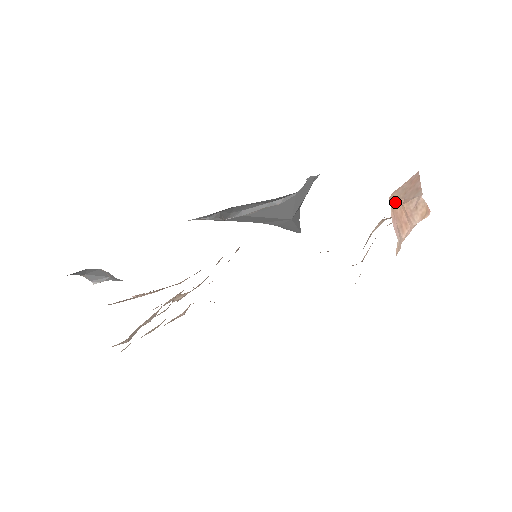
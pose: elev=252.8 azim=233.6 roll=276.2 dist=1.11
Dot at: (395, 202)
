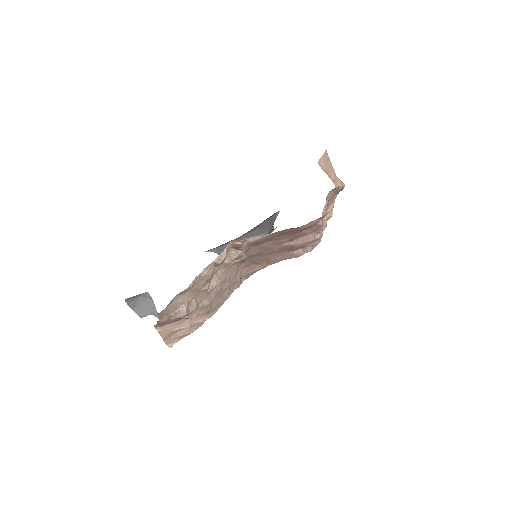
Dot at: (322, 169)
